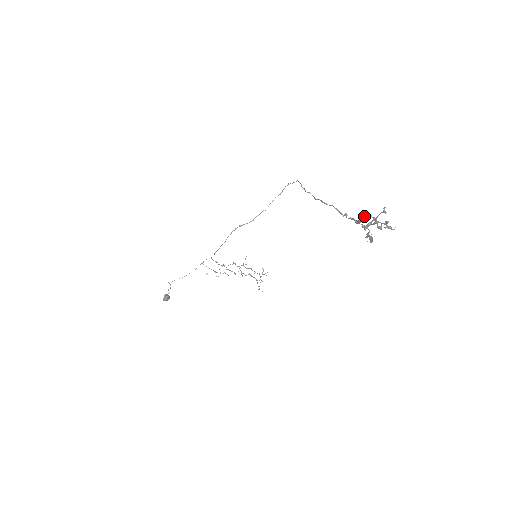
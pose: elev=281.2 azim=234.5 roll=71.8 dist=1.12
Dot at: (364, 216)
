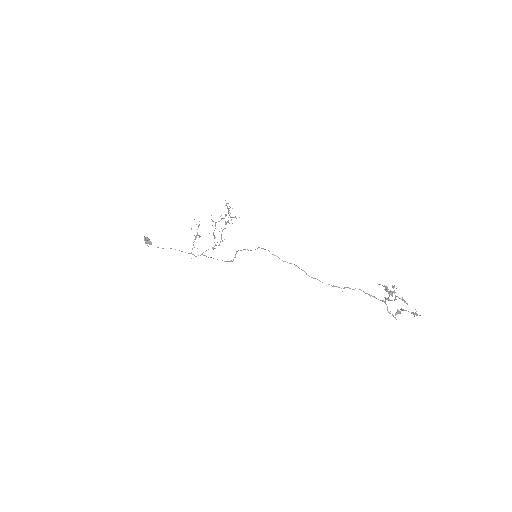
Dot at: occluded
